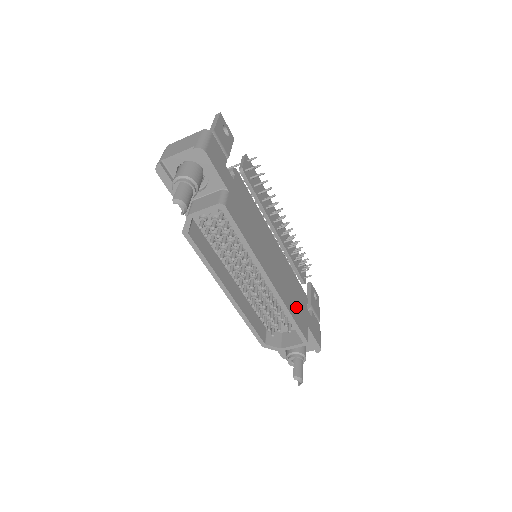
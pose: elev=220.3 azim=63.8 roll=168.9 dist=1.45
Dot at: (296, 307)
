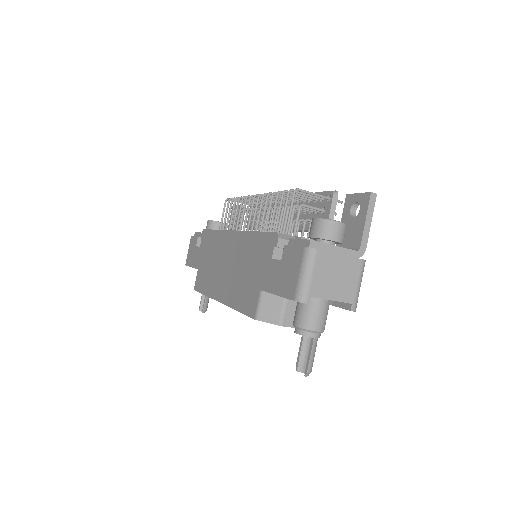
Dot at: occluded
